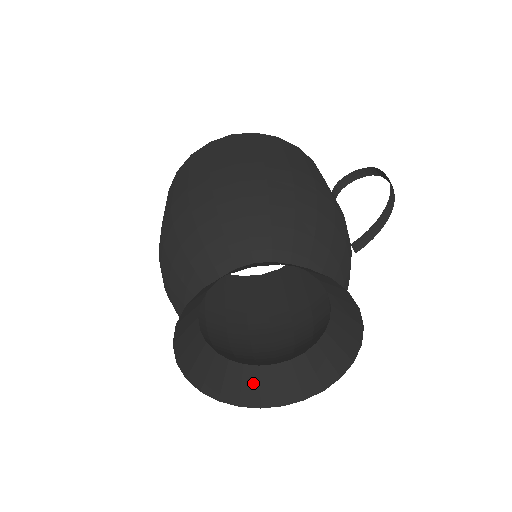
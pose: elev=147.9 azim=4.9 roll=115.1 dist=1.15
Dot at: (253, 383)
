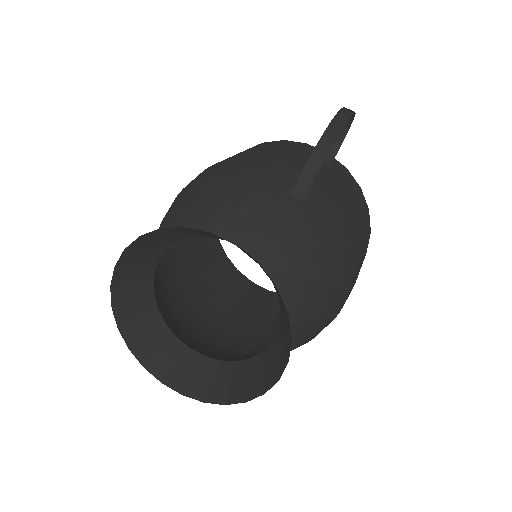
Dot at: (241, 378)
